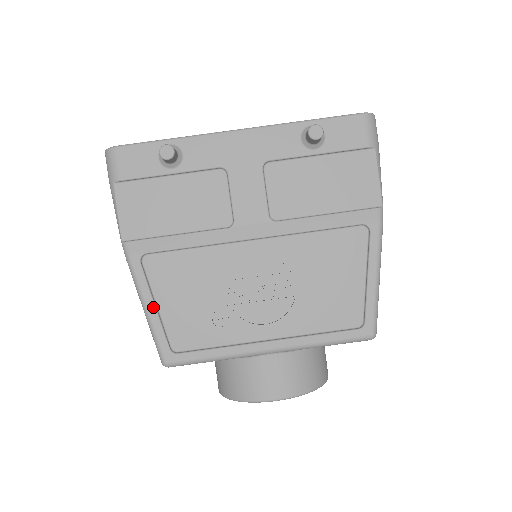
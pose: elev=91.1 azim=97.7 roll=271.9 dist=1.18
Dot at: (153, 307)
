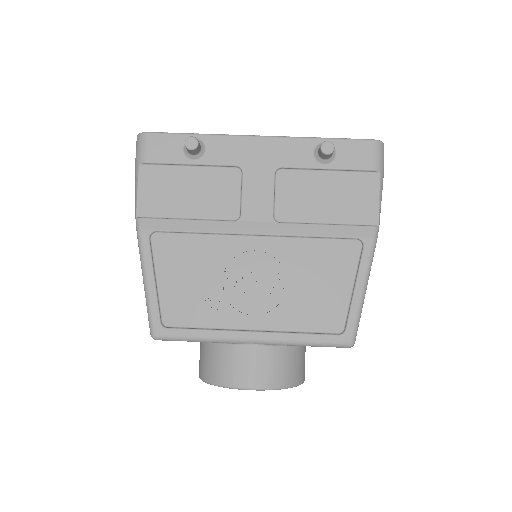
Dot at: (153, 281)
